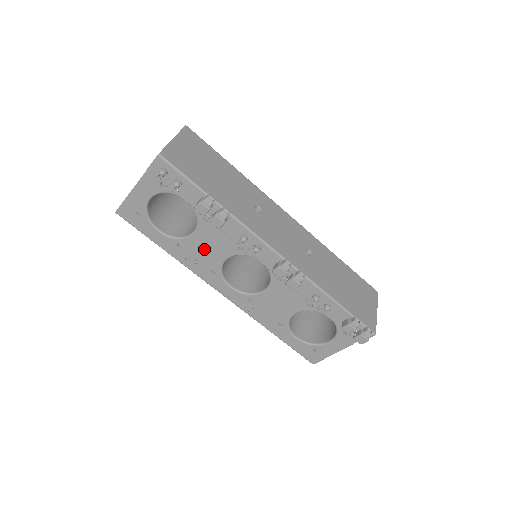
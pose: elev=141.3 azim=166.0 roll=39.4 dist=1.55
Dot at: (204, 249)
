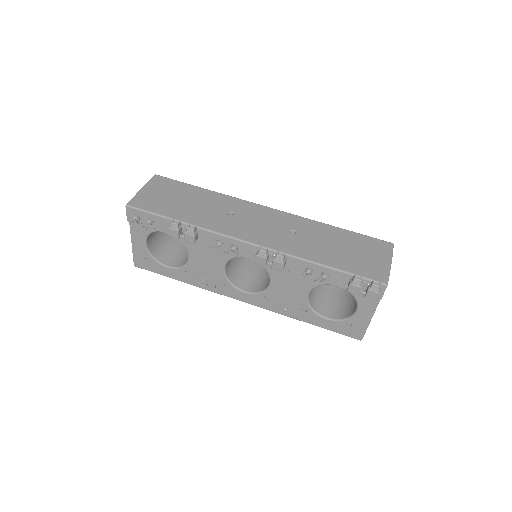
Dot at: (204, 267)
